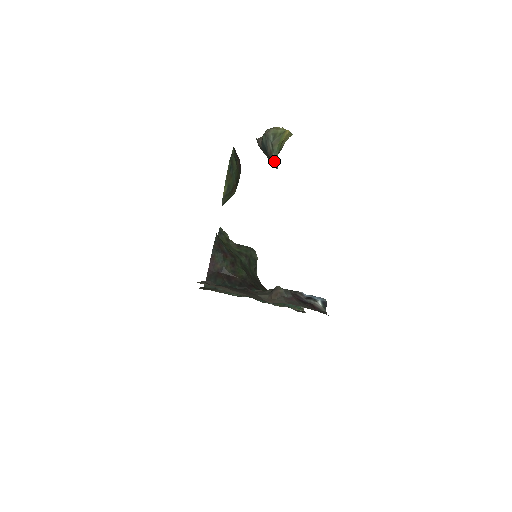
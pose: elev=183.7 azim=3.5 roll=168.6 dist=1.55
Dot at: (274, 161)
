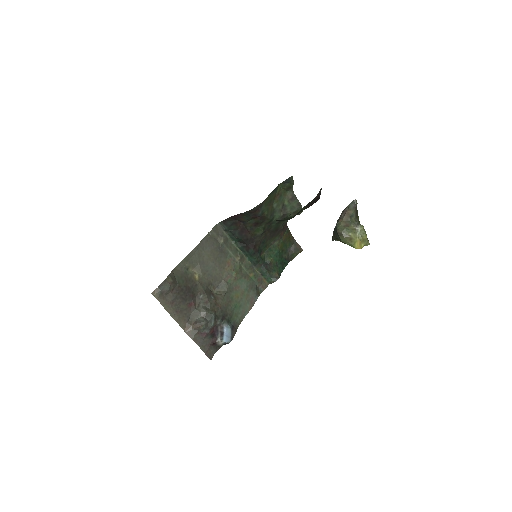
Dot at: (333, 238)
